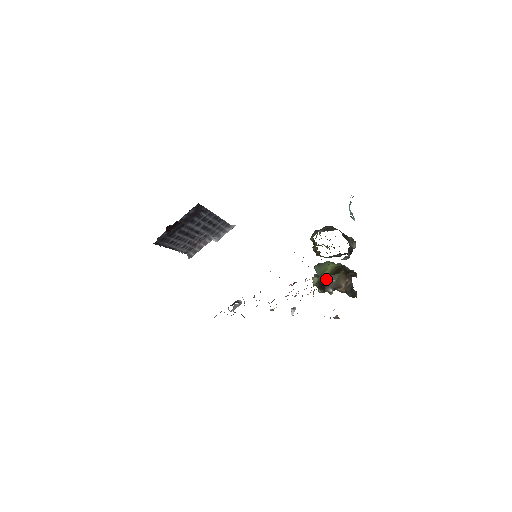
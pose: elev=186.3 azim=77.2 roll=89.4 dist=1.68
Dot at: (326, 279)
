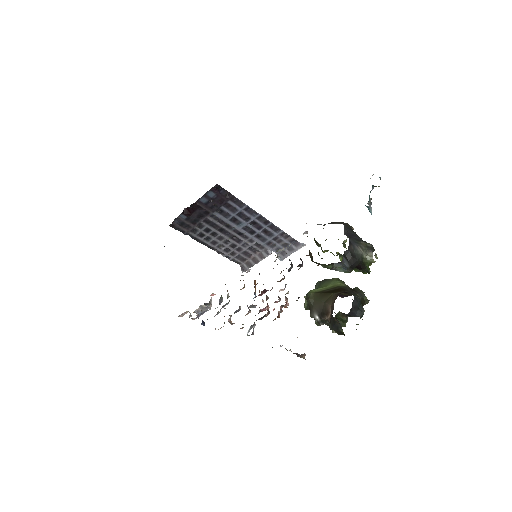
Dot at: (312, 297)
